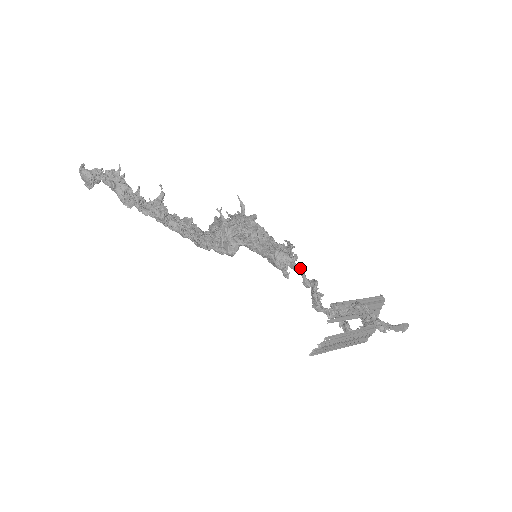
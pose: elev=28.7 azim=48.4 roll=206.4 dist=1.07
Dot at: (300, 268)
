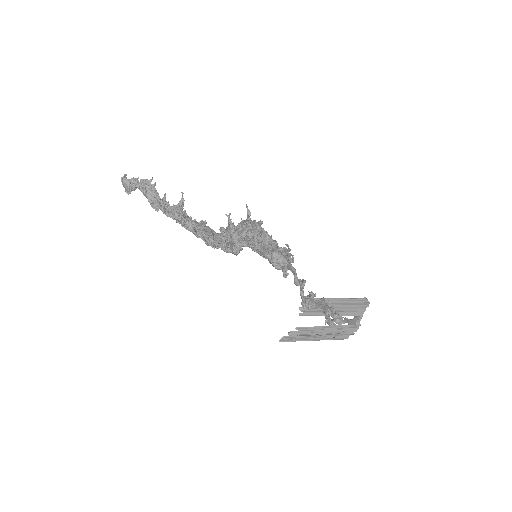
Dot at: (294, 269)
